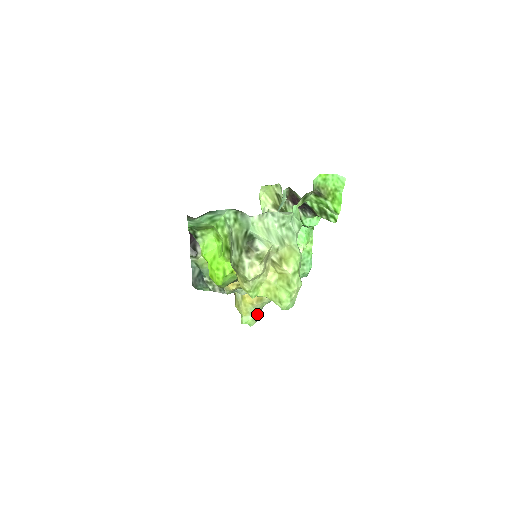
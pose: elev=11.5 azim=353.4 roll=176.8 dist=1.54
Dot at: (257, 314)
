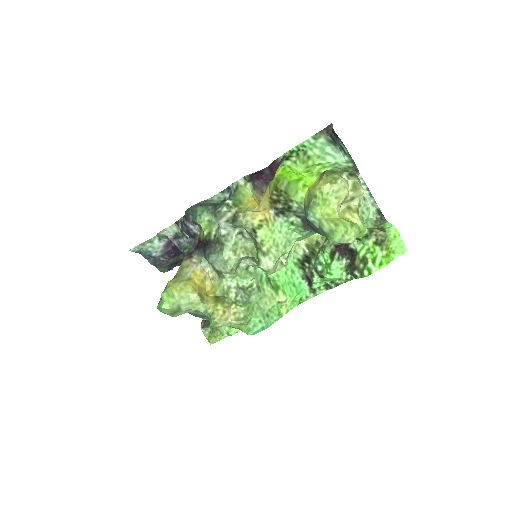
Dot at: (180, 306)
